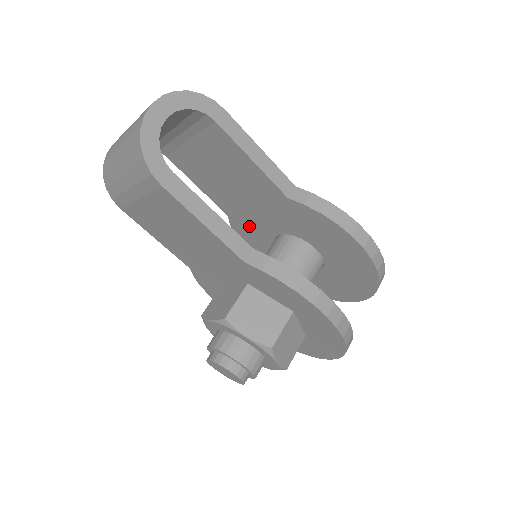
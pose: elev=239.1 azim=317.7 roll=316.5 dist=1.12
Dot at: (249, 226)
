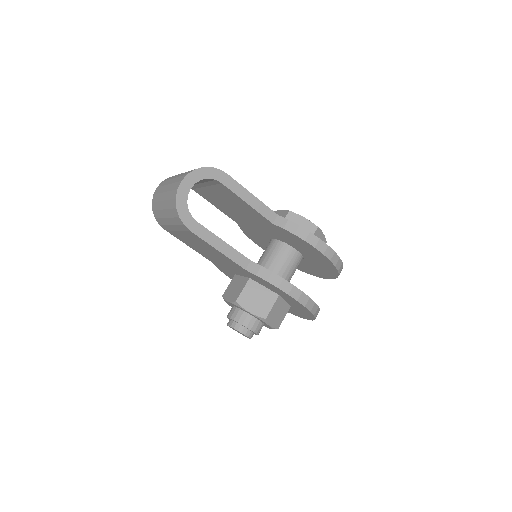
Dot at: (252, 231)
